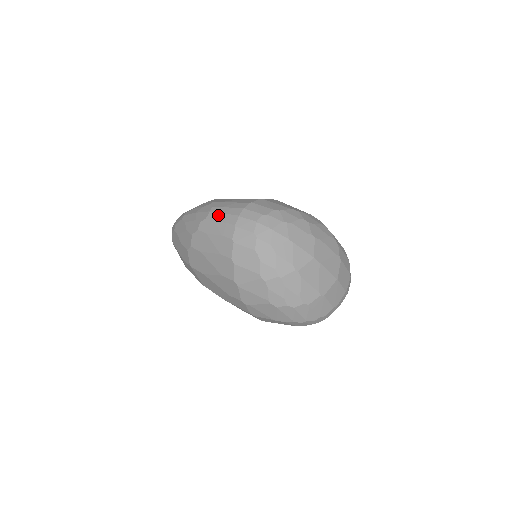
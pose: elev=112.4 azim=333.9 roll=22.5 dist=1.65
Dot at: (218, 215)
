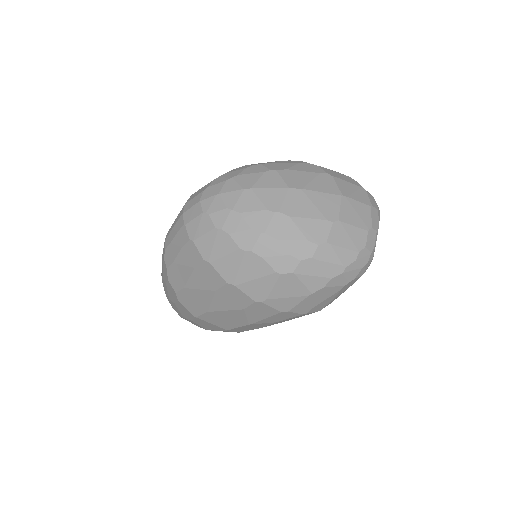
Dot at: (170, 234)
